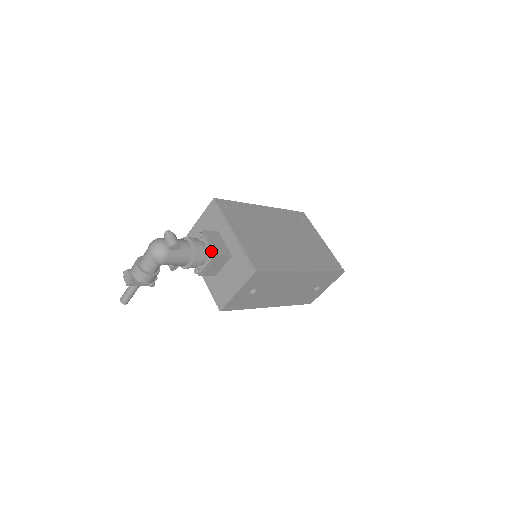
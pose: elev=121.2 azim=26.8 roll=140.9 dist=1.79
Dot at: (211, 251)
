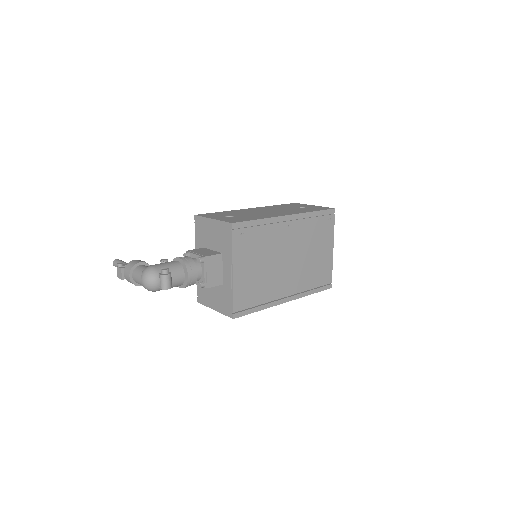
Dot at: (203, 283)
